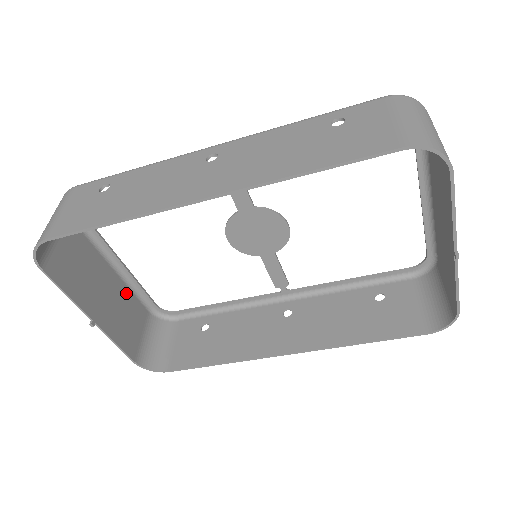
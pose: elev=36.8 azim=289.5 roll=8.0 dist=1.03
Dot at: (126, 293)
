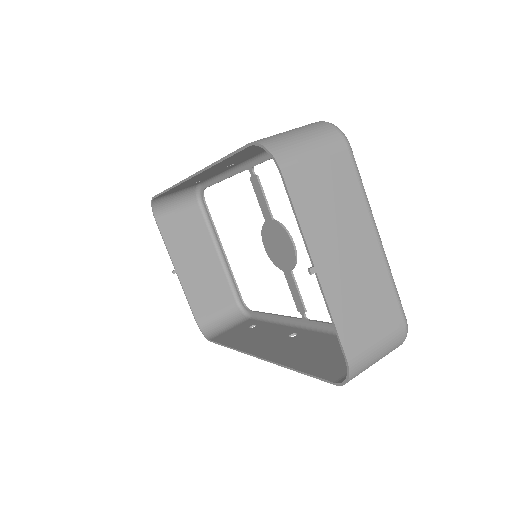
Dot at: (220, 275)
